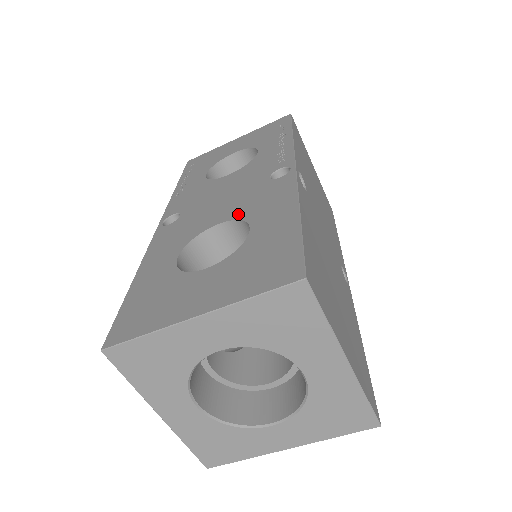
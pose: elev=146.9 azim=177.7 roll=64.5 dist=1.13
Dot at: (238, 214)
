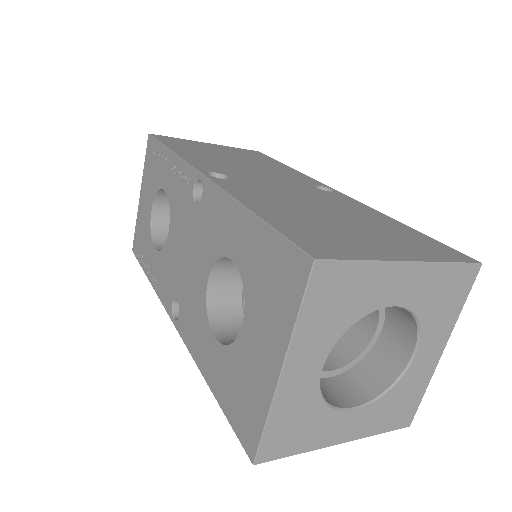
Dot at: (211, 257)
